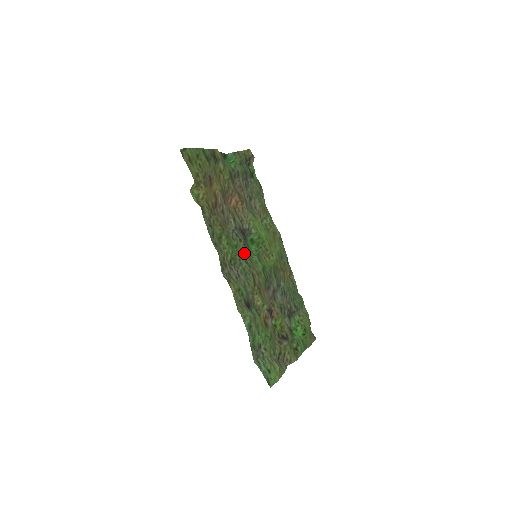
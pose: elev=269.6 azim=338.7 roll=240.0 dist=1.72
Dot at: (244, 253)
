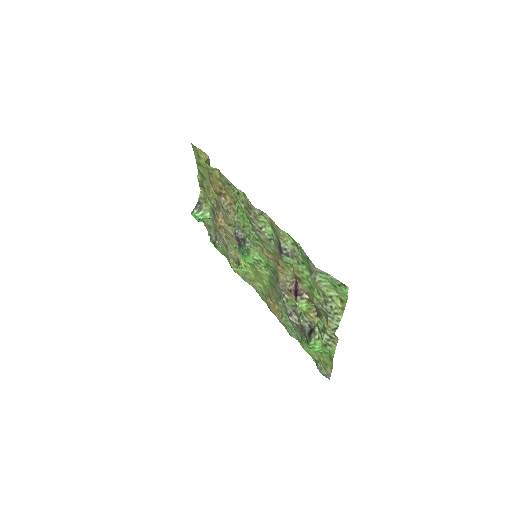
Dot at: (250, 238)
